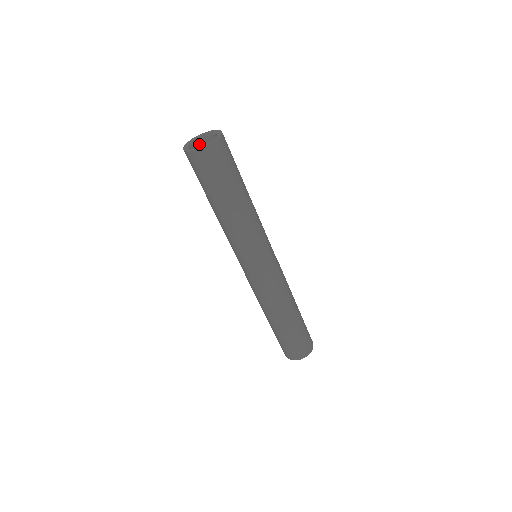
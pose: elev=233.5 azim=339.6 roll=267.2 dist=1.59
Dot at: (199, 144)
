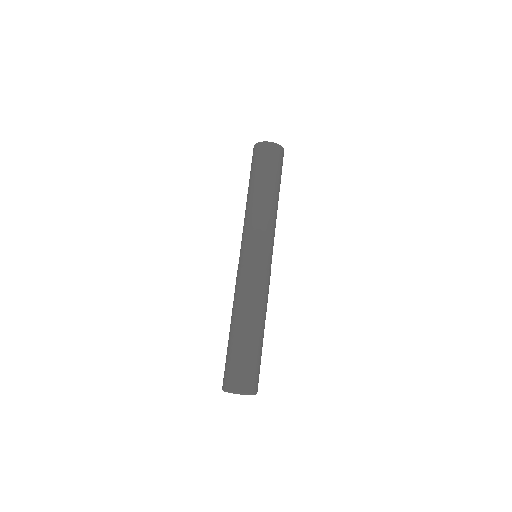
Dot at: occluded
